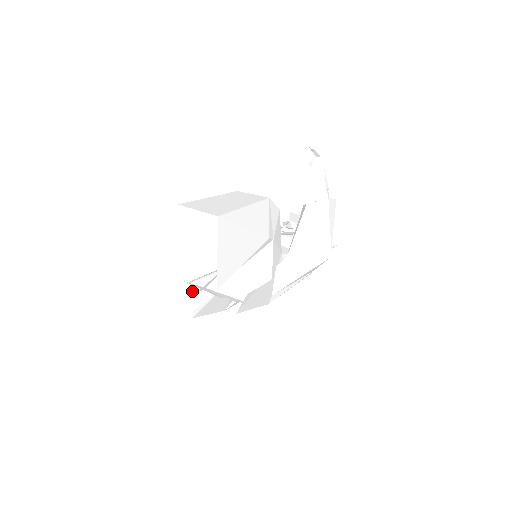
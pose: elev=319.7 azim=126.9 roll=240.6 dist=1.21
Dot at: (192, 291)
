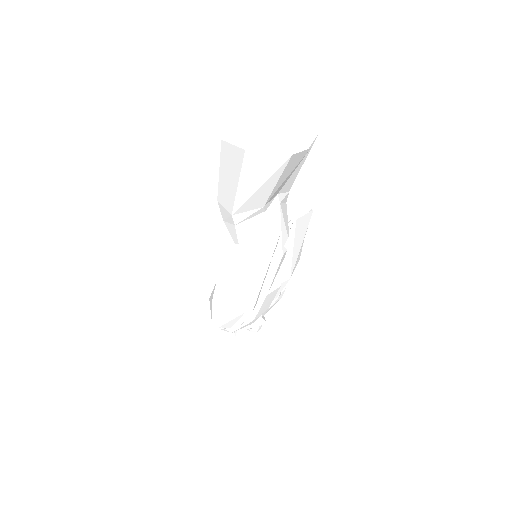
Dot at: (234, 248)
